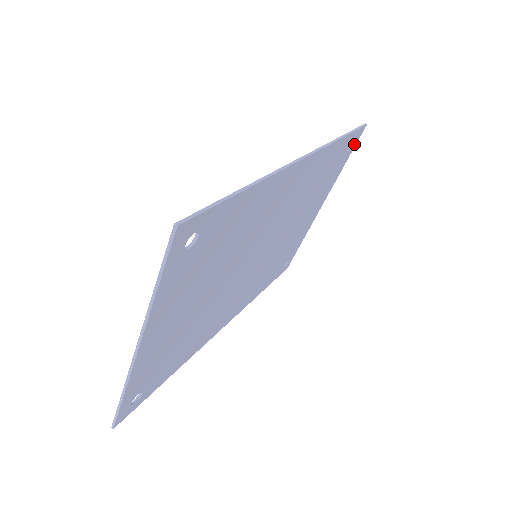
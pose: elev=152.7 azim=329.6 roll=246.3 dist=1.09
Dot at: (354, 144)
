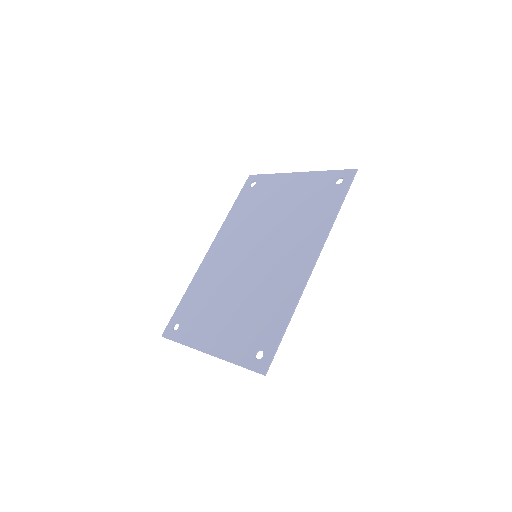
Dot at: (342, 174)
